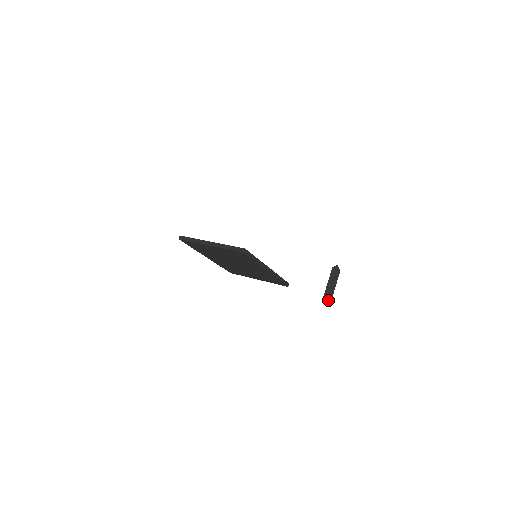
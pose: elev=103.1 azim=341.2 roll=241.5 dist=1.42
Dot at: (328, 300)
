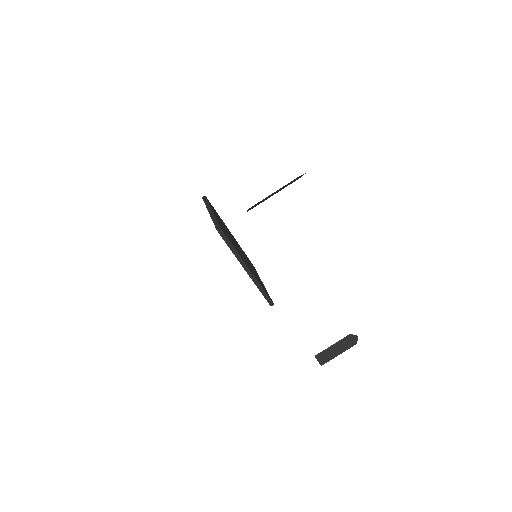
Dot at: (323, 360)
